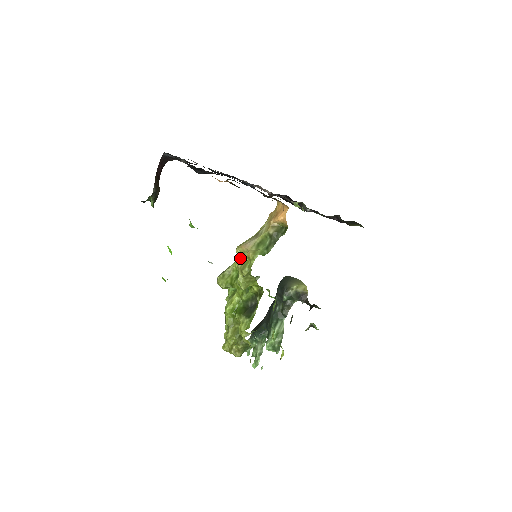
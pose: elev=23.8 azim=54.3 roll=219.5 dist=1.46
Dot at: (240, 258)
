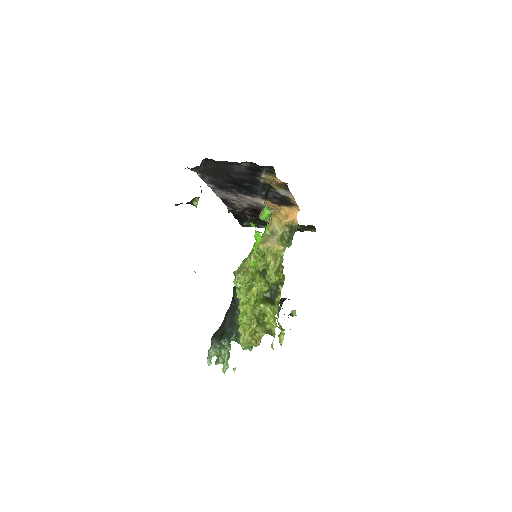
Dot at: (266, 253)
